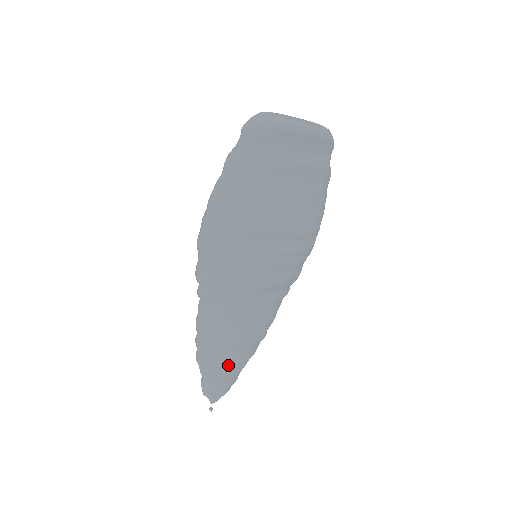
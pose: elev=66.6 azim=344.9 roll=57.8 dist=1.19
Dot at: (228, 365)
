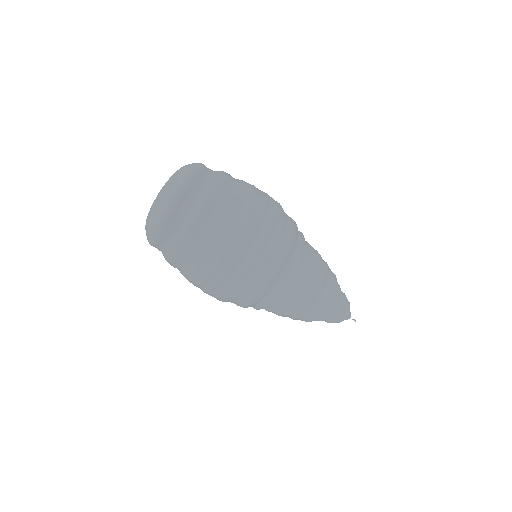
Dot at: (326, 304)
